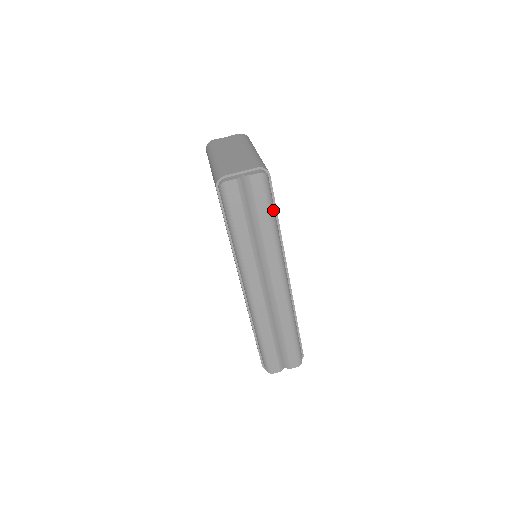
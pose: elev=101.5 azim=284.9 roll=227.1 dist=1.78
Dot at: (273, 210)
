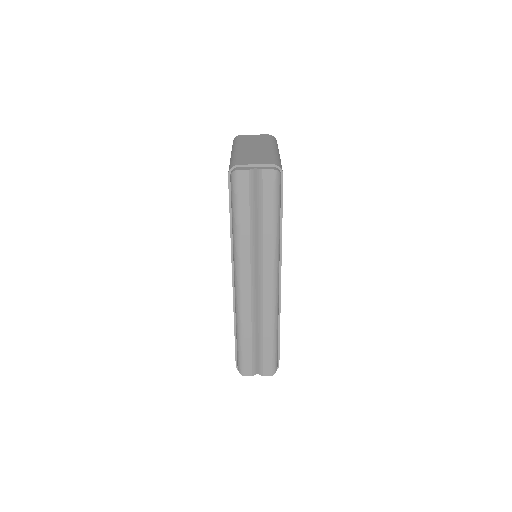
Dot at: (279, 210)
